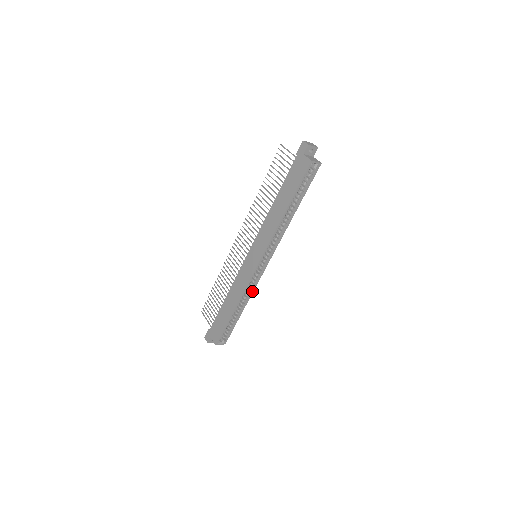
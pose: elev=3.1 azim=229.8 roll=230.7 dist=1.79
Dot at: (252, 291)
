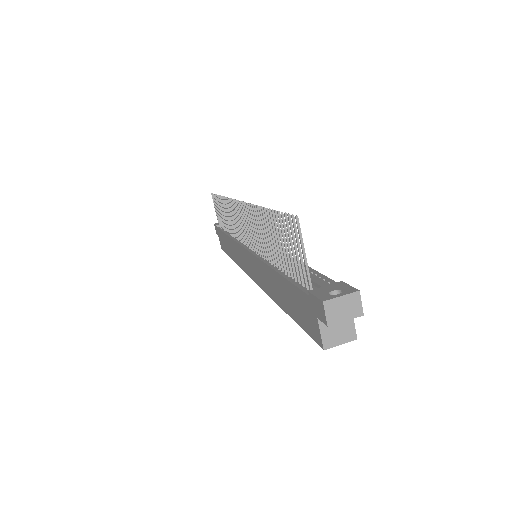
Dot at: occluded
